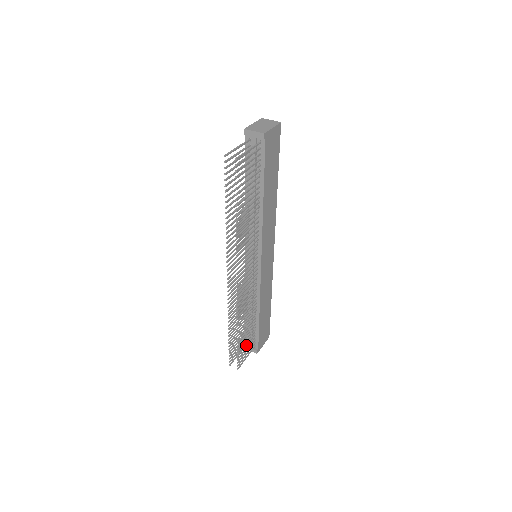
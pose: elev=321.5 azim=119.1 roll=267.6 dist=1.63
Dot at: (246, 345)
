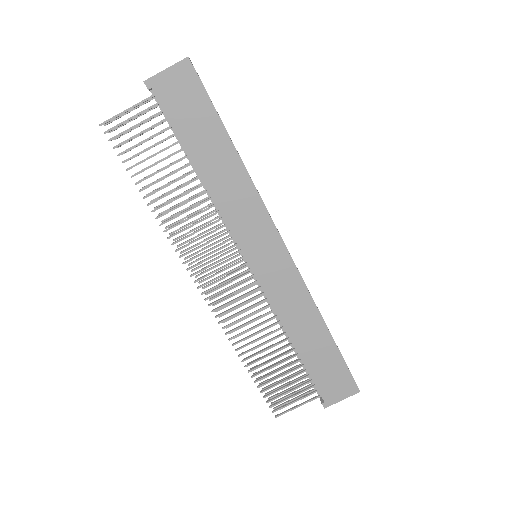
Dot at: (285, 386)
